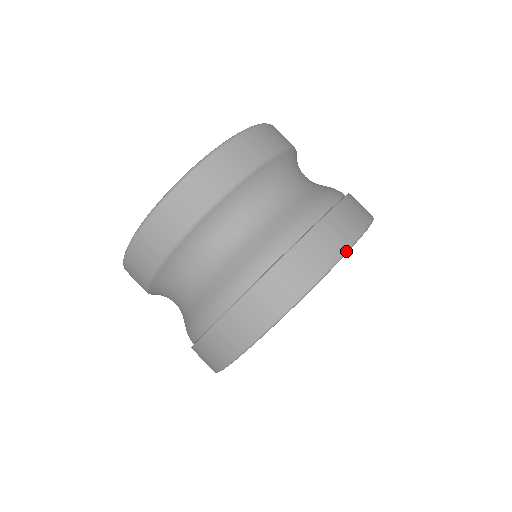
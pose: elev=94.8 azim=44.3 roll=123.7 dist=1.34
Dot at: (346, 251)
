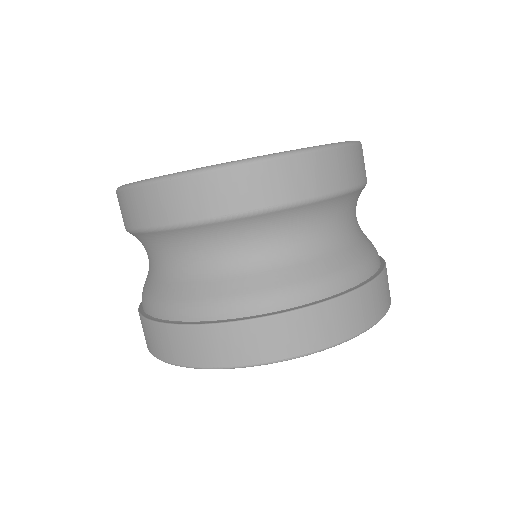
Dot at: (346, 340)
